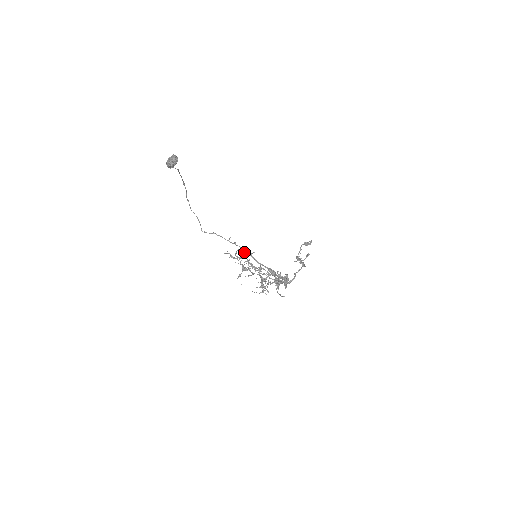
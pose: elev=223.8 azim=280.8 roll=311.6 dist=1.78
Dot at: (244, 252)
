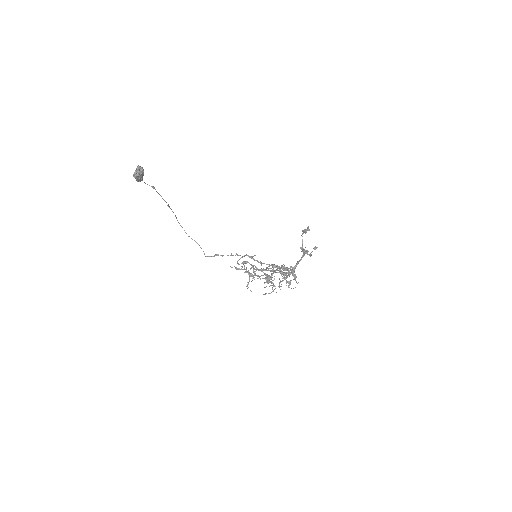
Dot at: occluded
